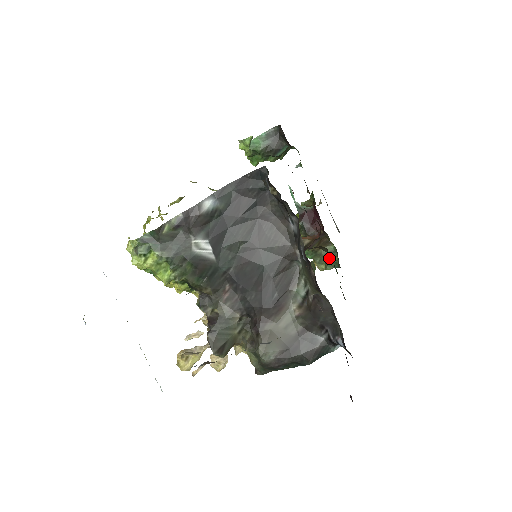
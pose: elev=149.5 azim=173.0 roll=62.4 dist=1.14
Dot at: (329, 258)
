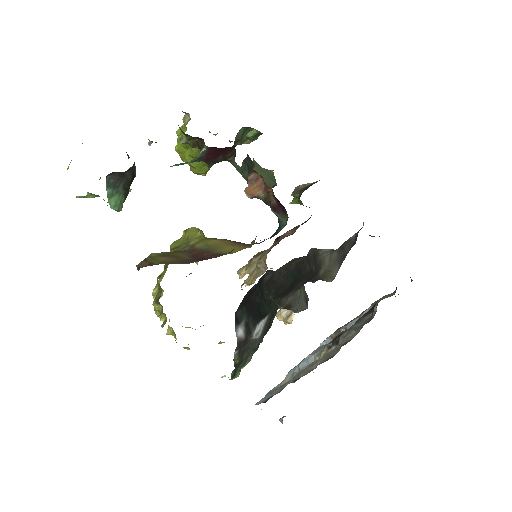
Dot at: (248, 135)
